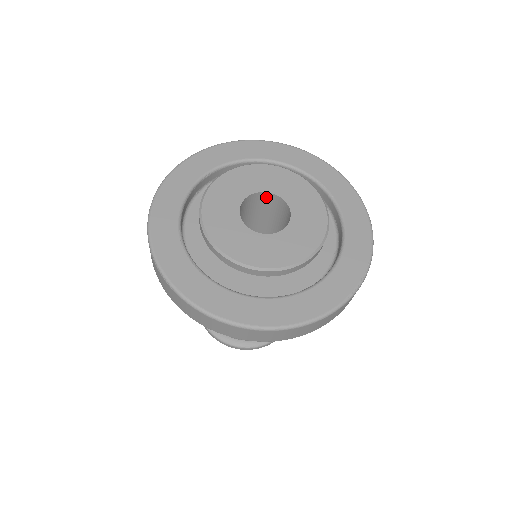
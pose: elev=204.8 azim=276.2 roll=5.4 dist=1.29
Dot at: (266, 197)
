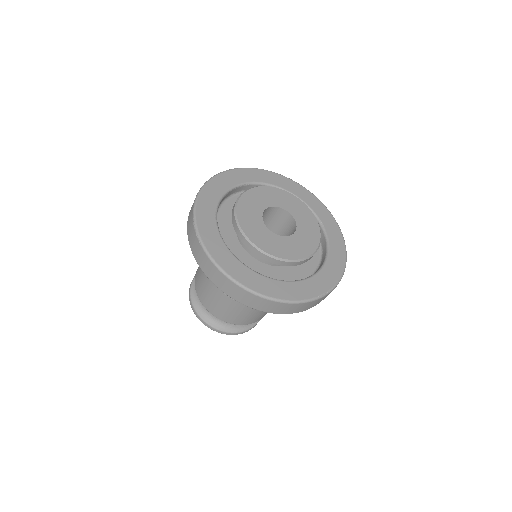
Dot at: (282, 213)
